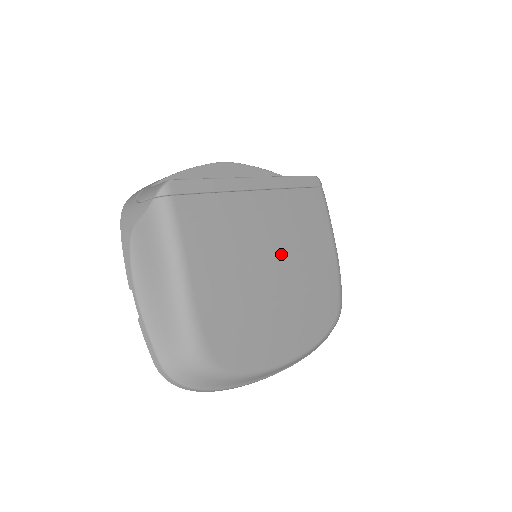
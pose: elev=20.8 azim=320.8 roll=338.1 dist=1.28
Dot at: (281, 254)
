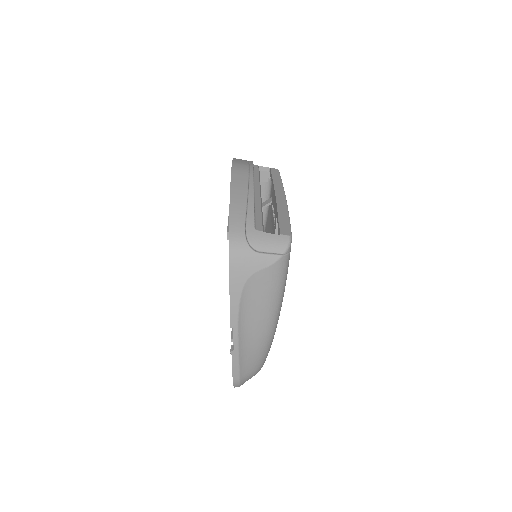
Dot at: occluded
